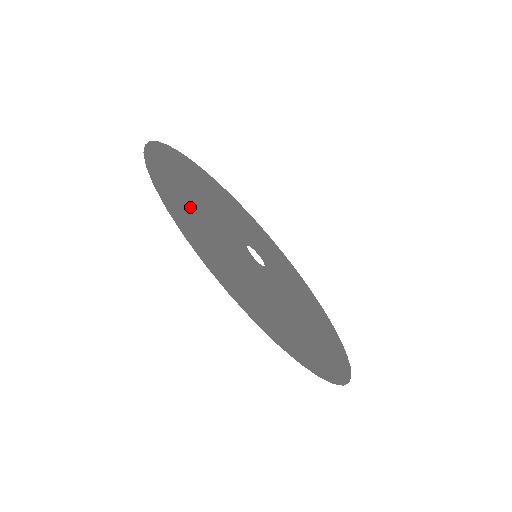
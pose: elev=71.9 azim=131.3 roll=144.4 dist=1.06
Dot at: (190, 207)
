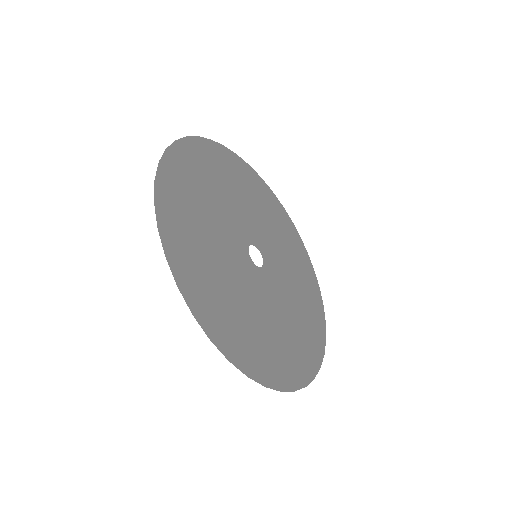
Dot at: (191, 217)
